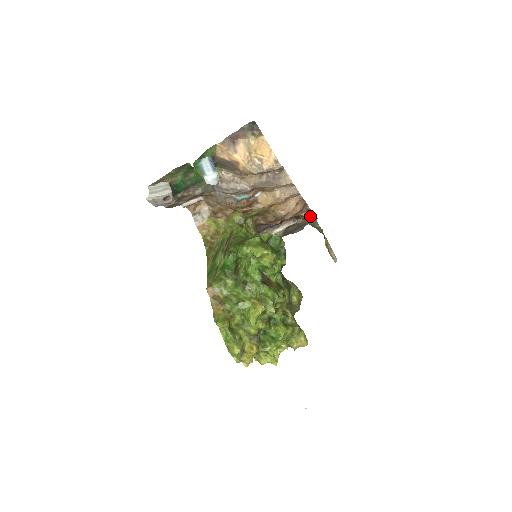
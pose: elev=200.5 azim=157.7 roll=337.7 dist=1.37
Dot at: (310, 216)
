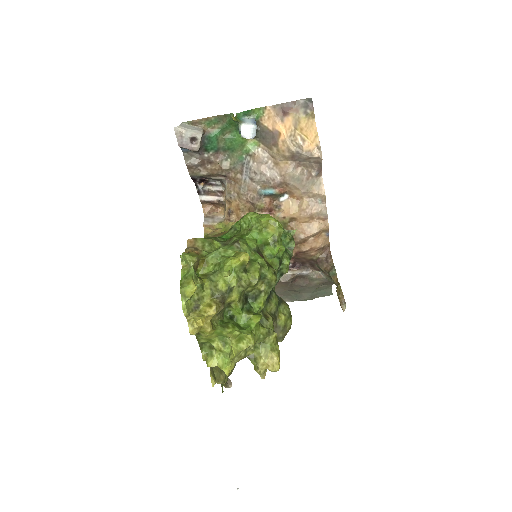
Dot at: (329, 261)
